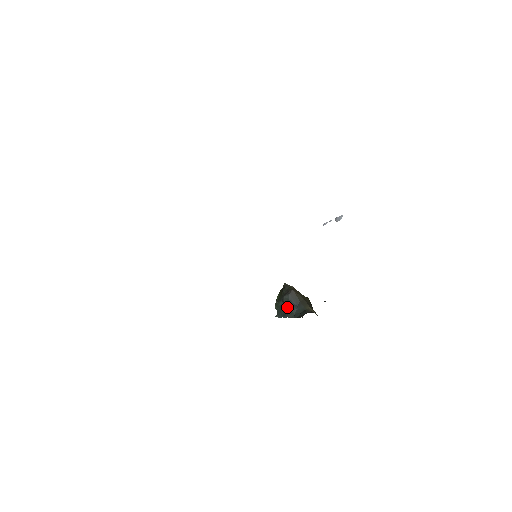
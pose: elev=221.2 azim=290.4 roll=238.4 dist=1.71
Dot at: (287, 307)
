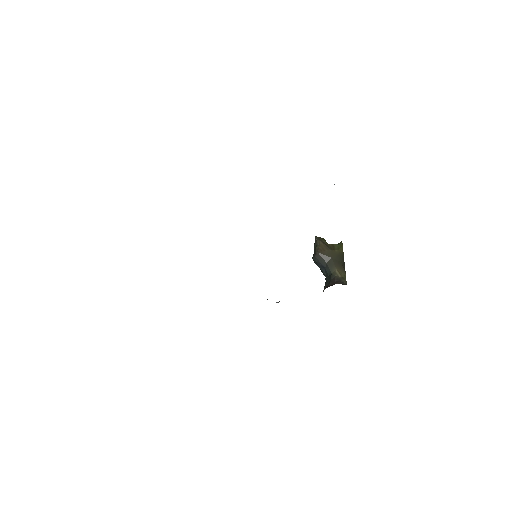
Dot at: occluded
